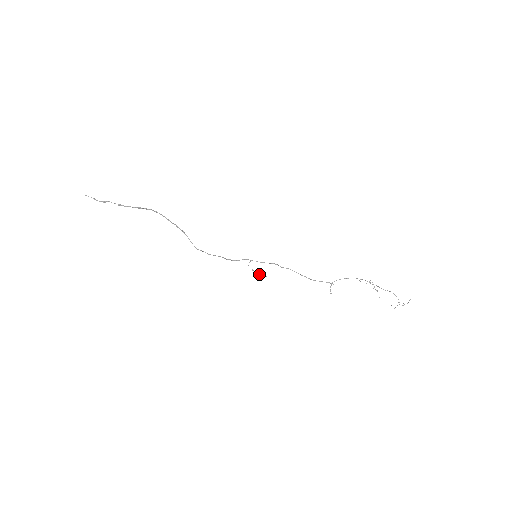
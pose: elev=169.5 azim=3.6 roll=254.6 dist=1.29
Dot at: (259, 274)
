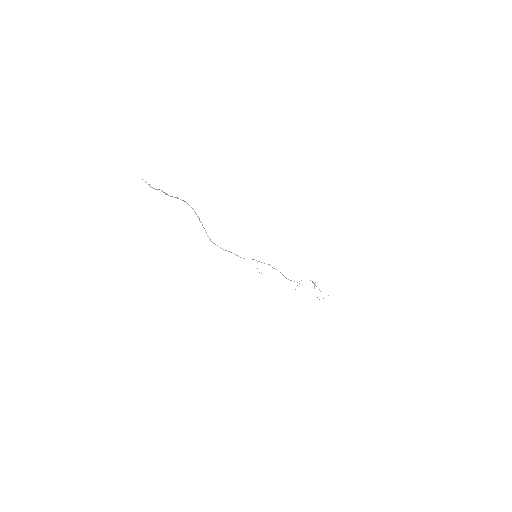
Dot at: occluded
